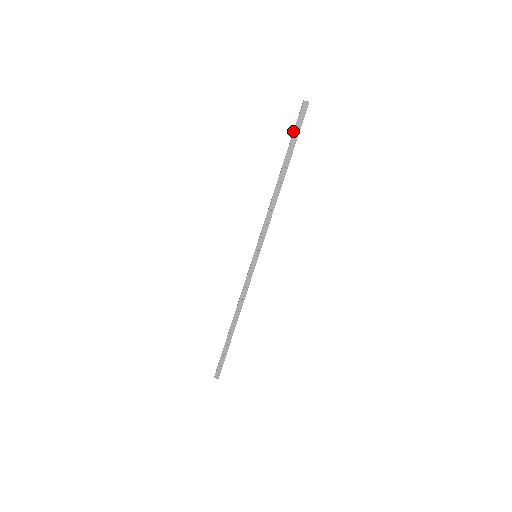
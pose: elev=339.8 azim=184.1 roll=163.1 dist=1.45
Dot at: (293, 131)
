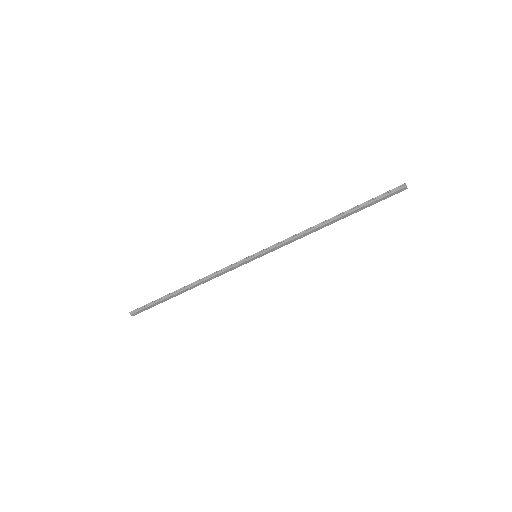
Dot at: (377, 199)
